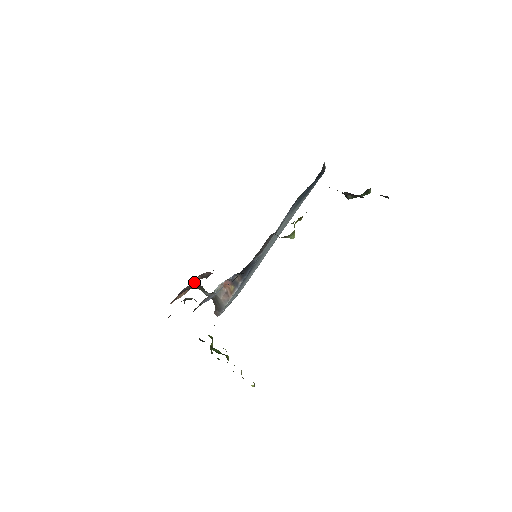
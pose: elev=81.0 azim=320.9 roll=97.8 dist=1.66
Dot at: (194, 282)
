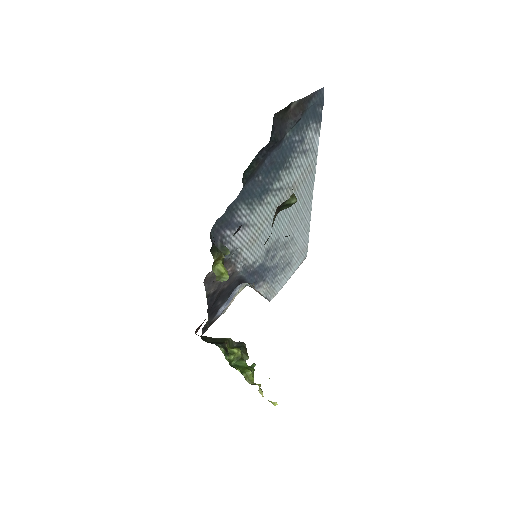
Dot at: occluded
